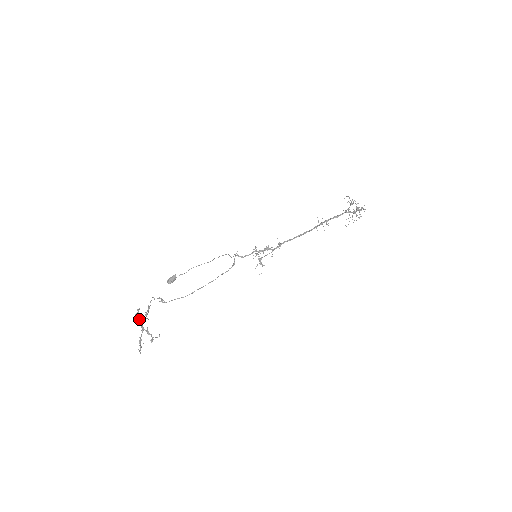
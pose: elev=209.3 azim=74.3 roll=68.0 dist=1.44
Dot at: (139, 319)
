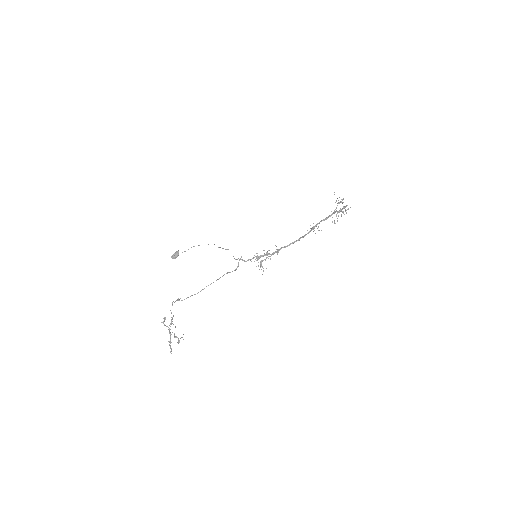
Dot at: (166, 326)
